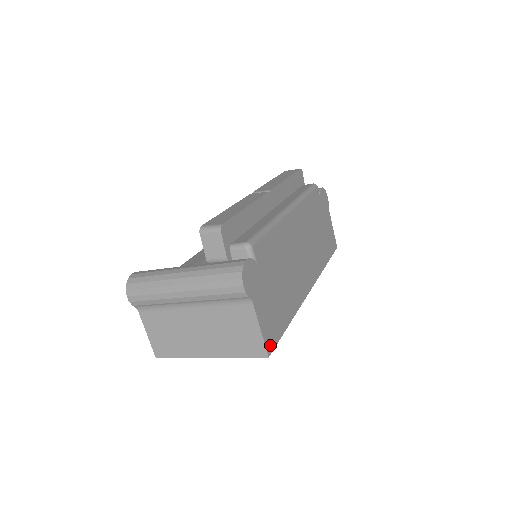
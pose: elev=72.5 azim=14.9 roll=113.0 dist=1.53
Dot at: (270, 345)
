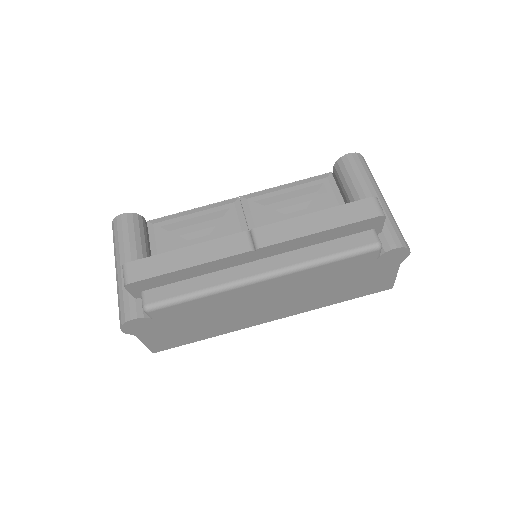
Dot at: (159, 349)
